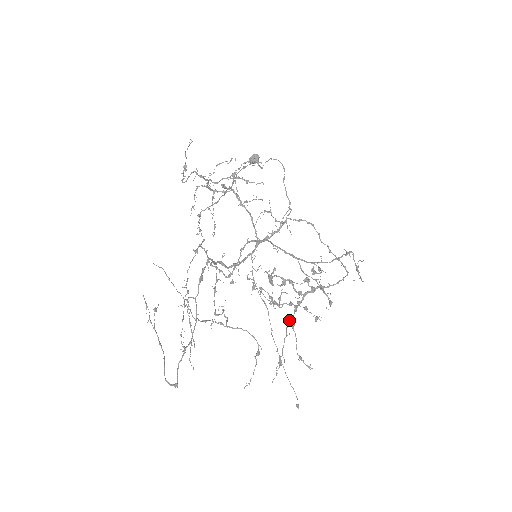
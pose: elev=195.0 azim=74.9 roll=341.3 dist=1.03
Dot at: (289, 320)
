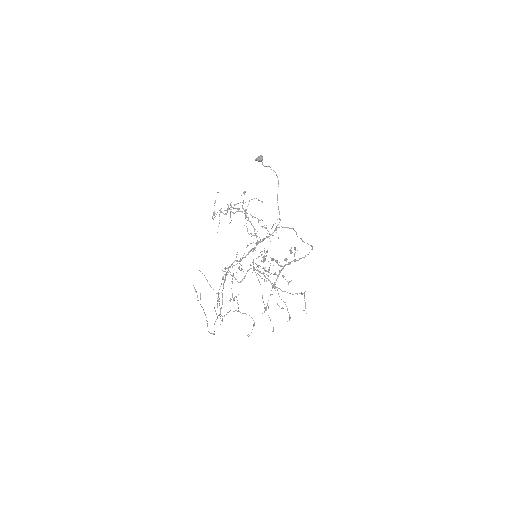
Dot at: (273, 287)
